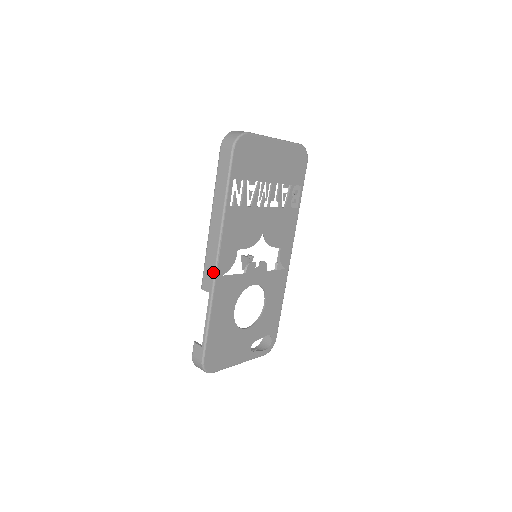
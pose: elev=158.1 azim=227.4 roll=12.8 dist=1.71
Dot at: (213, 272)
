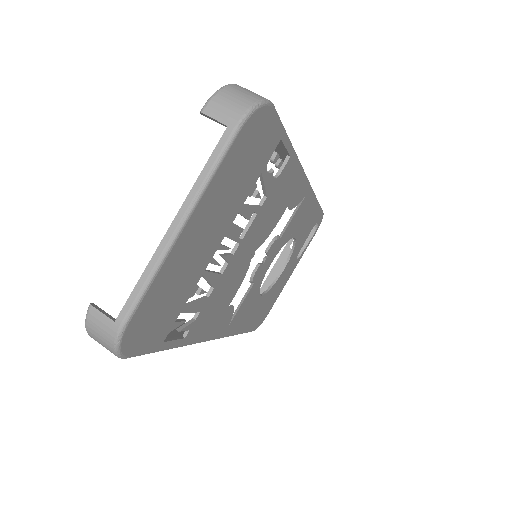
Dot at: occluded
